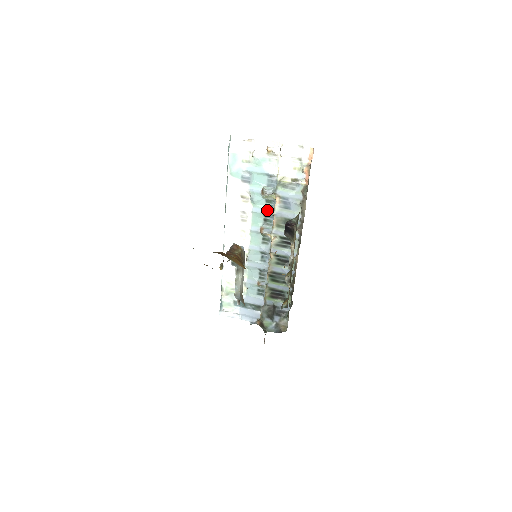
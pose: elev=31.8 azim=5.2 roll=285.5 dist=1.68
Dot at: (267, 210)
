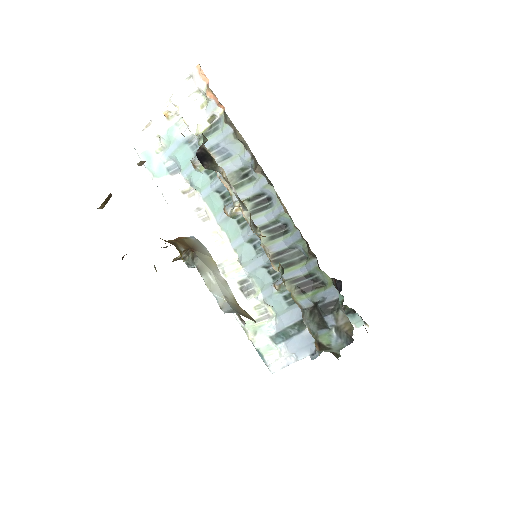
Dot at: (214, 182)
